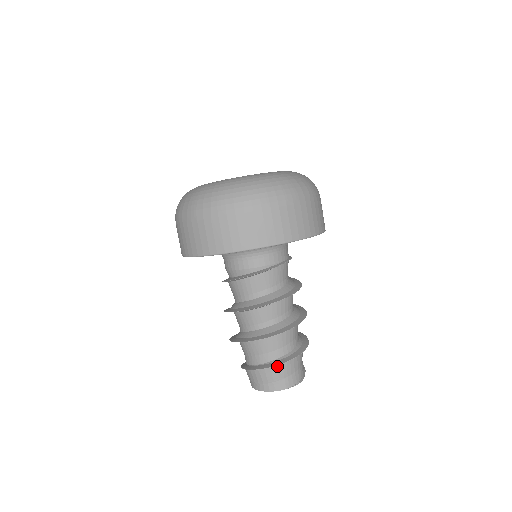
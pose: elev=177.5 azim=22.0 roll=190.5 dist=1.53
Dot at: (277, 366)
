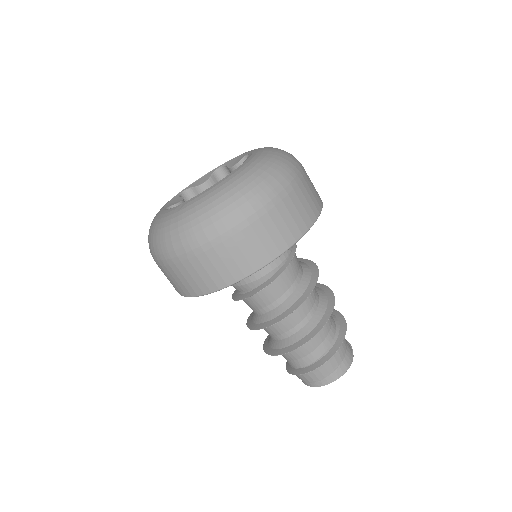
Dot at: (333, 354)
